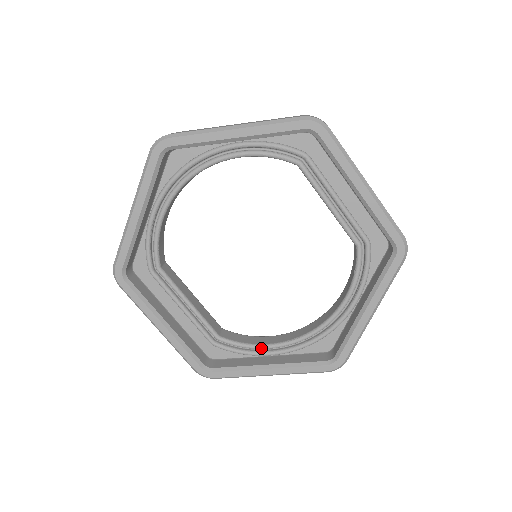
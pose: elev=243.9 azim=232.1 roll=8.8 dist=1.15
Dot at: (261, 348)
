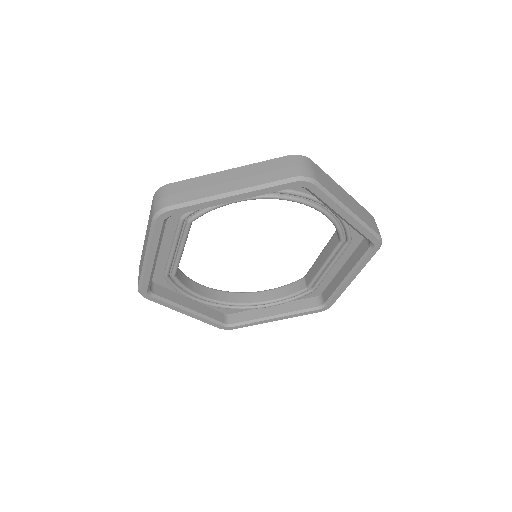
Dot at: (193, 295)
